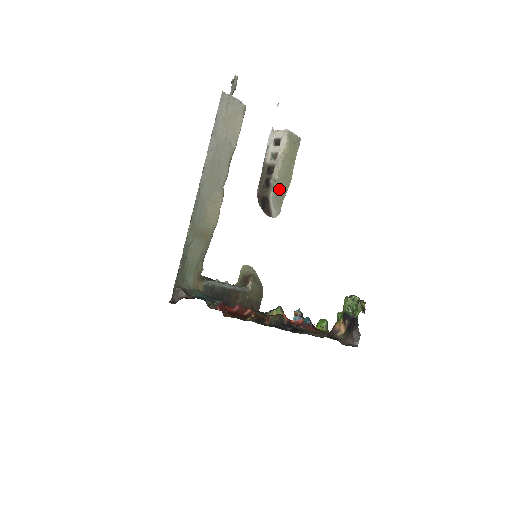
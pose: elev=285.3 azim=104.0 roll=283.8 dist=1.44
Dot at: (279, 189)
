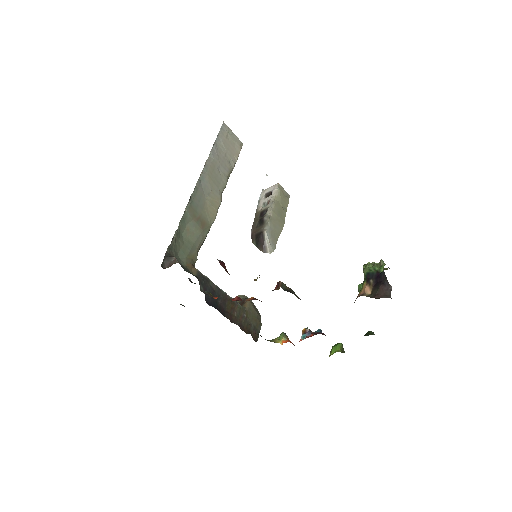
Dot at: (273, 226)
